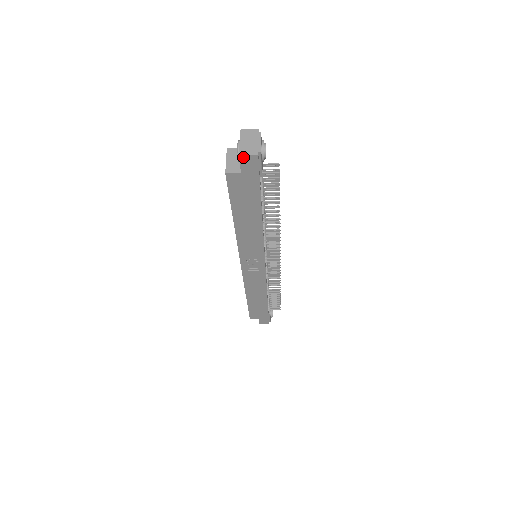
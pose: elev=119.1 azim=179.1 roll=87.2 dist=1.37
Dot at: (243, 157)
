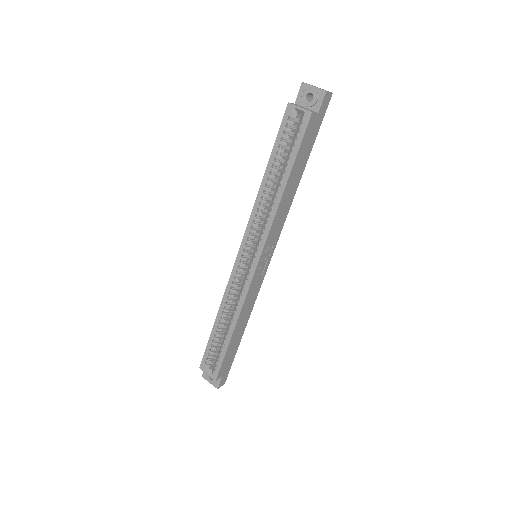
Dot at: (327, 94)
